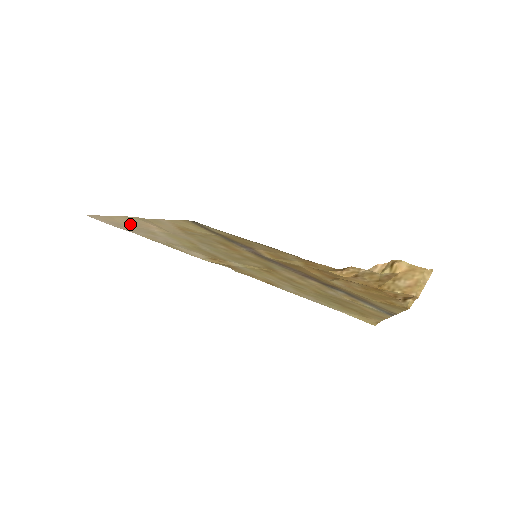
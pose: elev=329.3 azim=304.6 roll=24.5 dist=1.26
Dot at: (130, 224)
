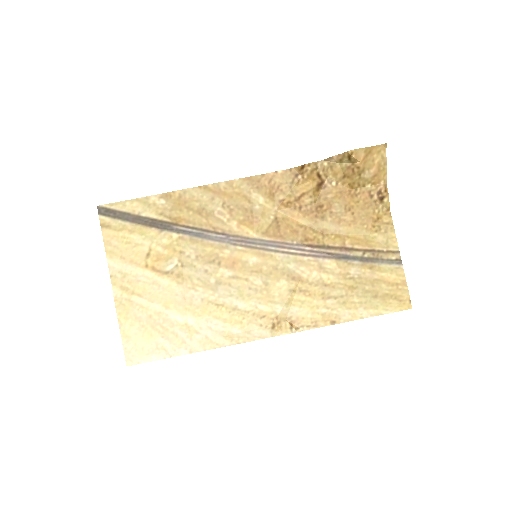
Dot at: (154, 332)
